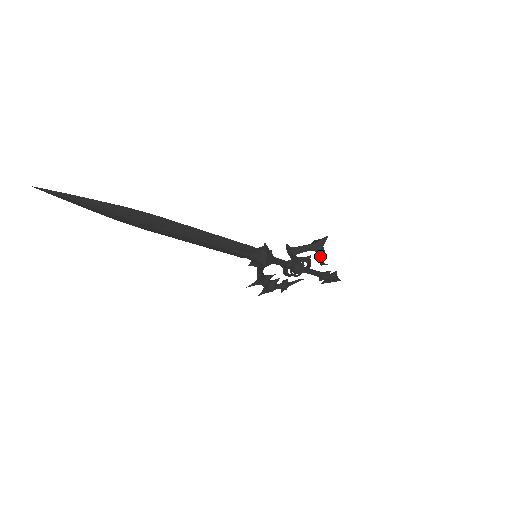
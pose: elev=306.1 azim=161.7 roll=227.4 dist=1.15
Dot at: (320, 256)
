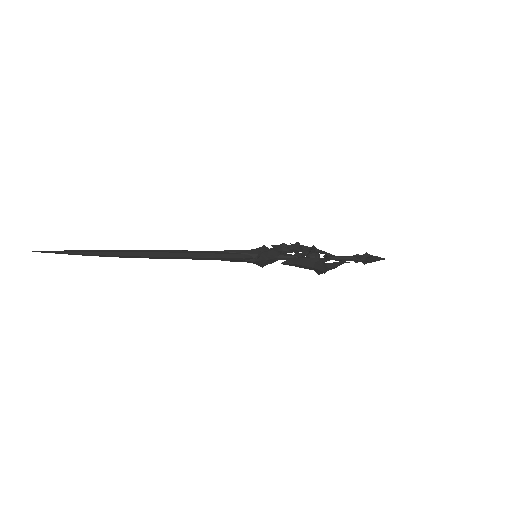
Dot at: occluded
